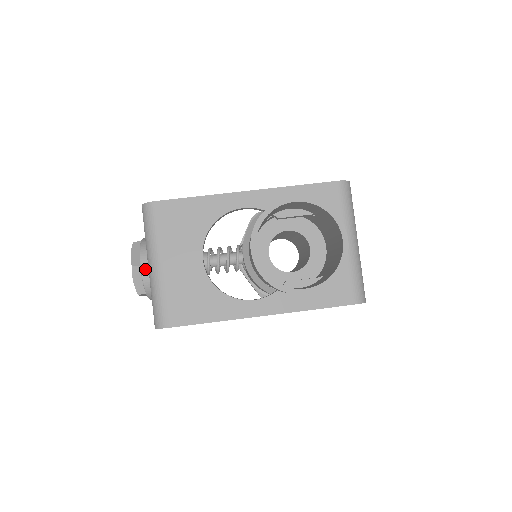
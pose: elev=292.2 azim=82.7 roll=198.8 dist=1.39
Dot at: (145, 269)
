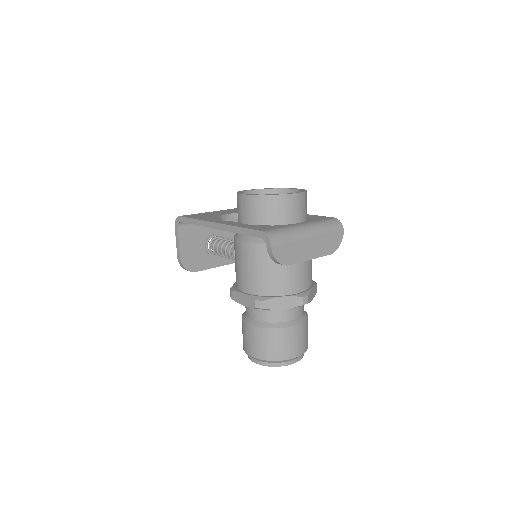
Dot at: occluded
